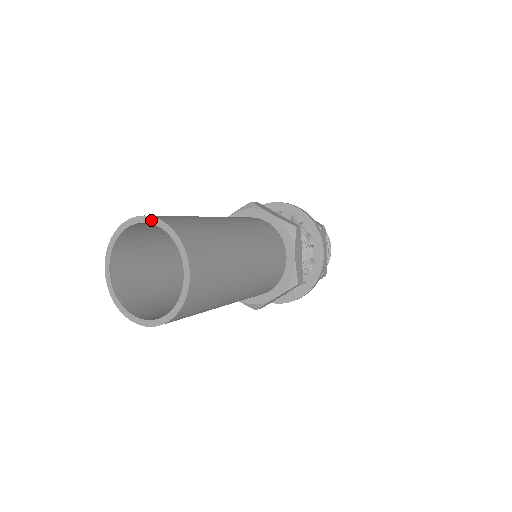
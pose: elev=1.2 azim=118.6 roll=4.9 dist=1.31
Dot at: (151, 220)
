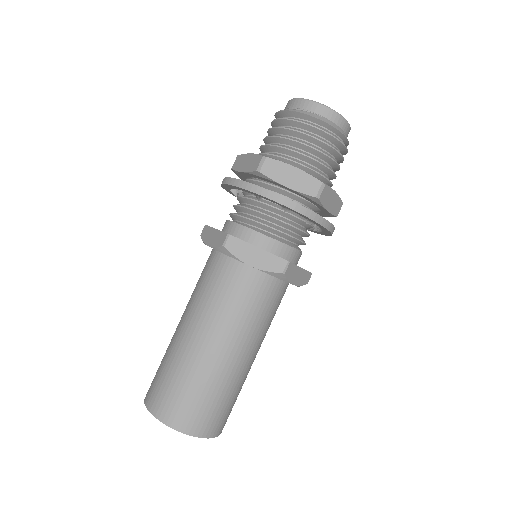
Dot at: (166, 424)
